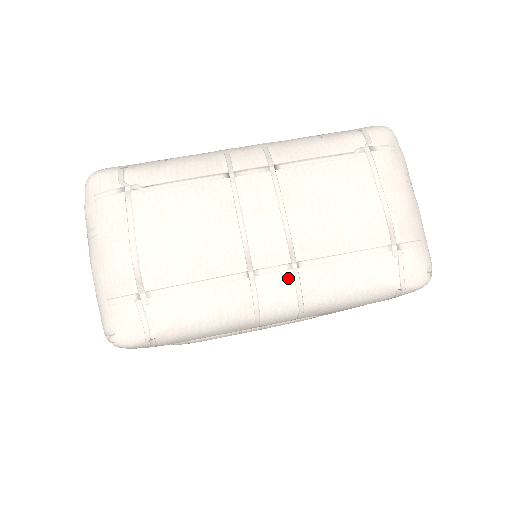
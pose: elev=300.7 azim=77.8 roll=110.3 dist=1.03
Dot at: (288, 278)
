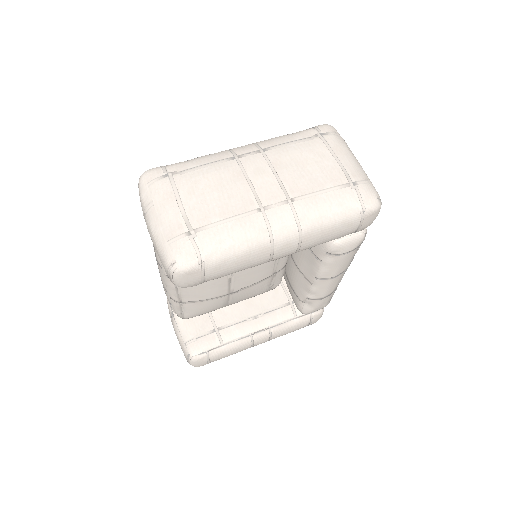
Dot at: (287, 209)
